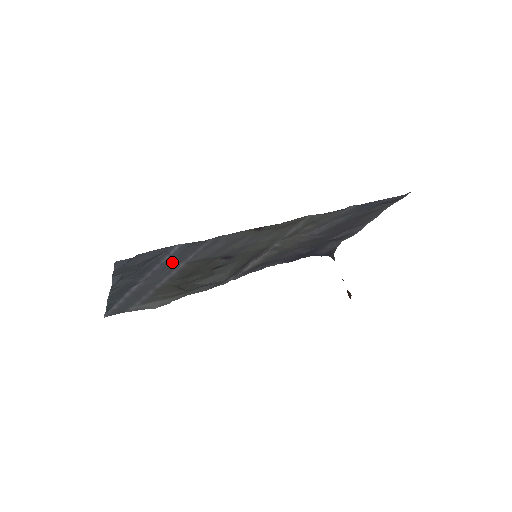
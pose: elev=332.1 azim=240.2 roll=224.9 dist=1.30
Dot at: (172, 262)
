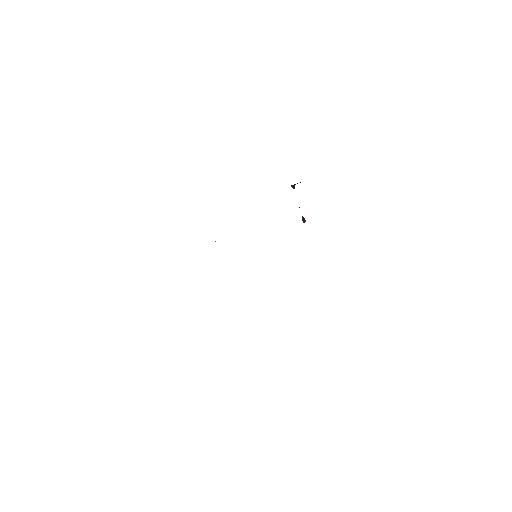
Dot at: occluded
